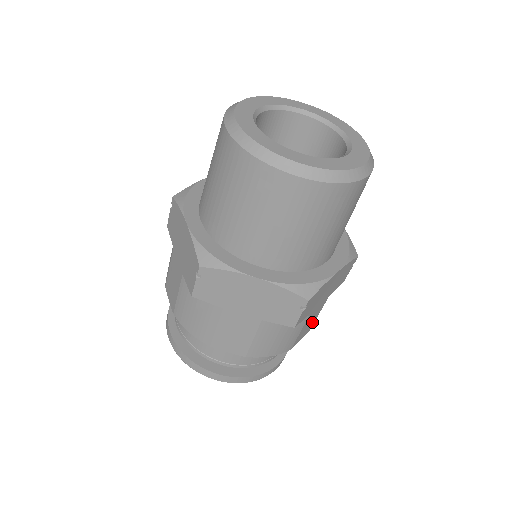
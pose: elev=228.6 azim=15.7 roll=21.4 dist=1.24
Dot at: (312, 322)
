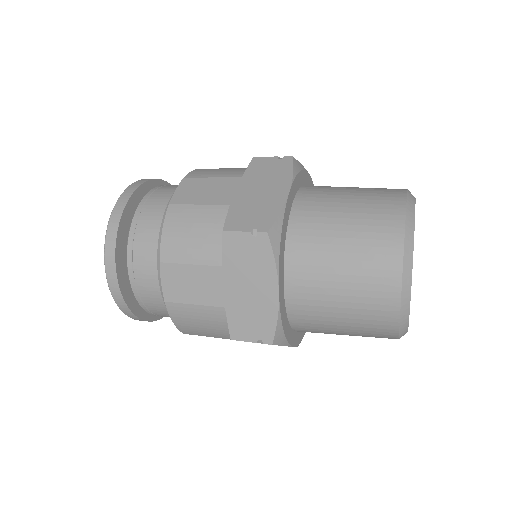
Dot at: occluded
